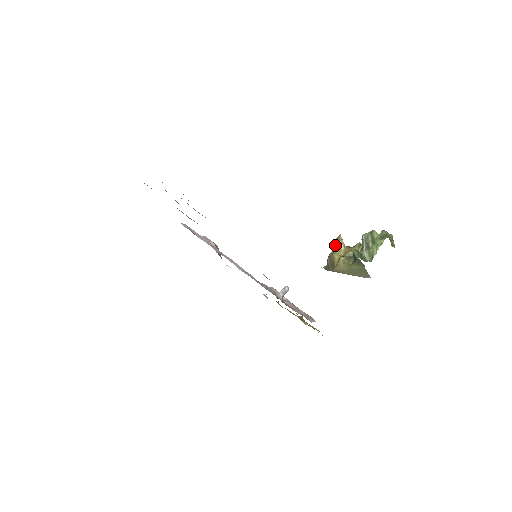
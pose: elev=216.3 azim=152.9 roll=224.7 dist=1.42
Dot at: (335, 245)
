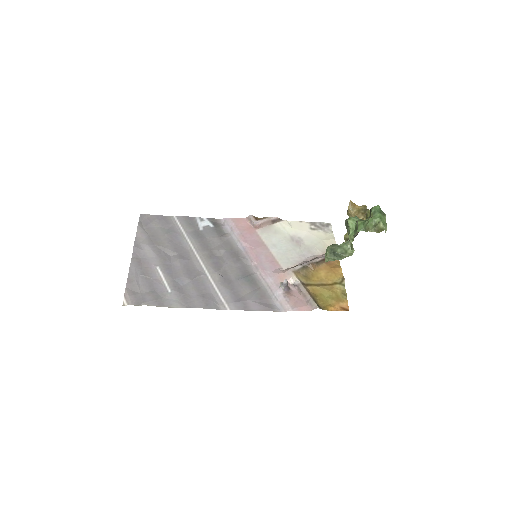
Dot at: (347, 214)
